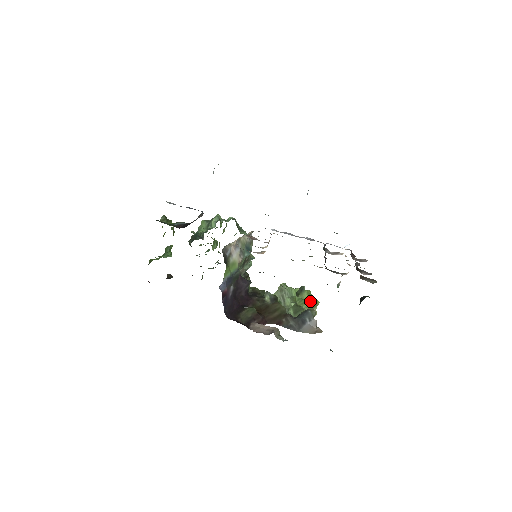
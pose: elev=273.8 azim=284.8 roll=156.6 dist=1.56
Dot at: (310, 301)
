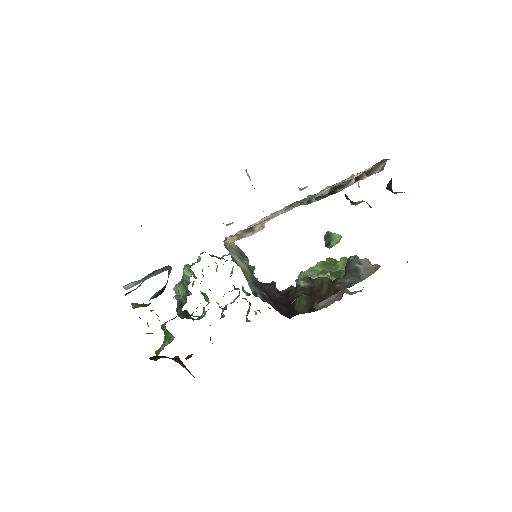
Dot at: (339, 262)
